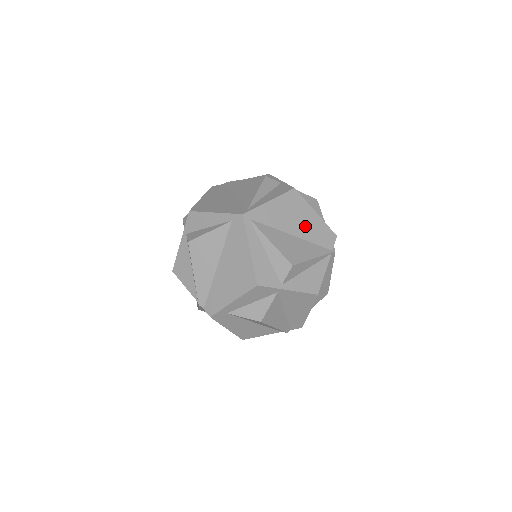
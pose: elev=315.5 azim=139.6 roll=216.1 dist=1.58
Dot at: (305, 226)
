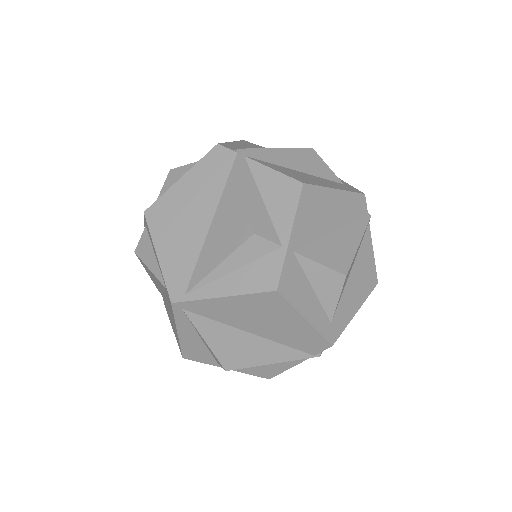
Dot at: (278, 329)
